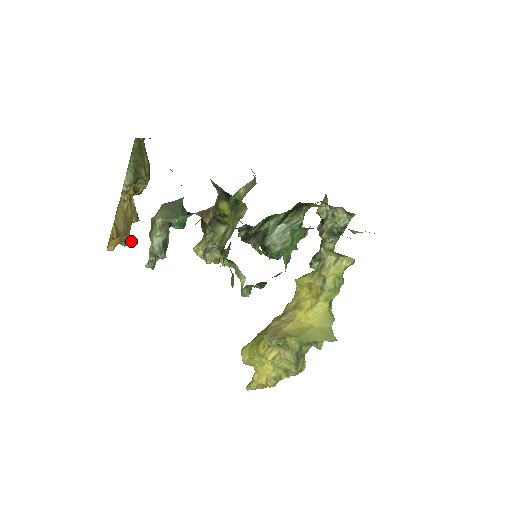
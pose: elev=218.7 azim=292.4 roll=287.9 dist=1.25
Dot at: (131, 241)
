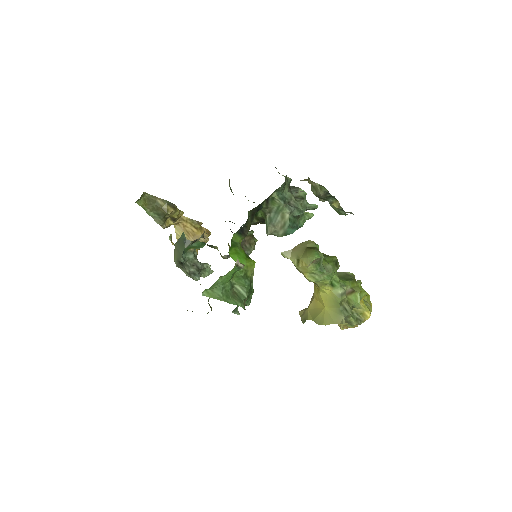
Dot at: (206, 241)
